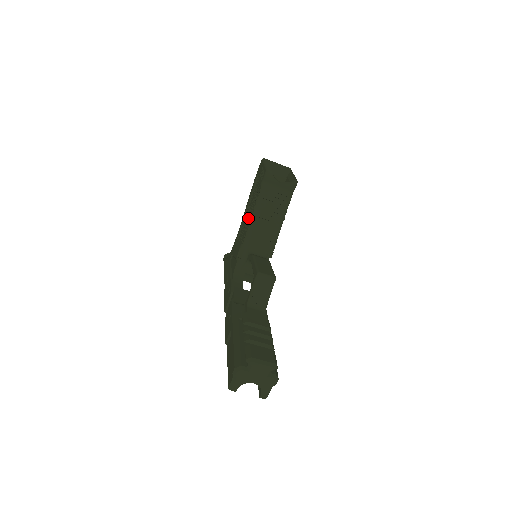
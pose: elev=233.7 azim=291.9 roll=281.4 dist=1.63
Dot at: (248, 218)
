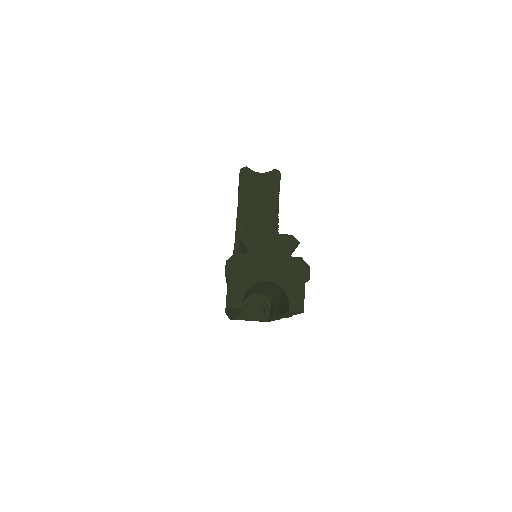
Dot at: occluded
